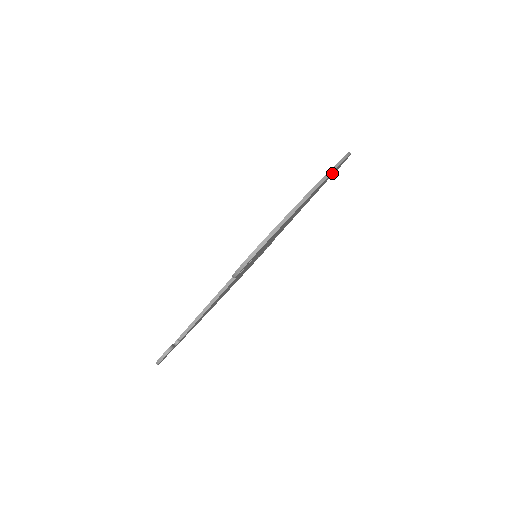
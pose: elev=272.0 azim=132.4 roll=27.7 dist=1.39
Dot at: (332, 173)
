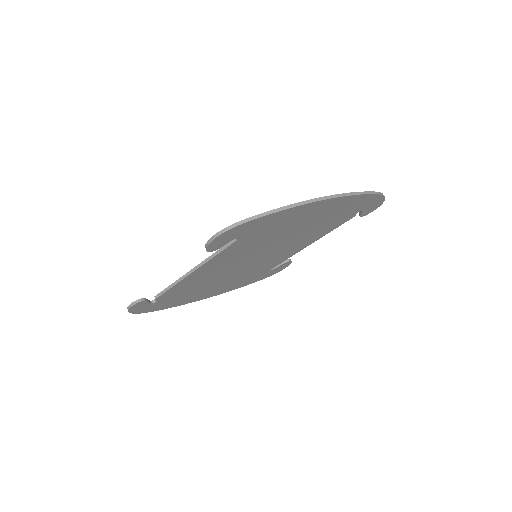
Dot at: (350, 202)
